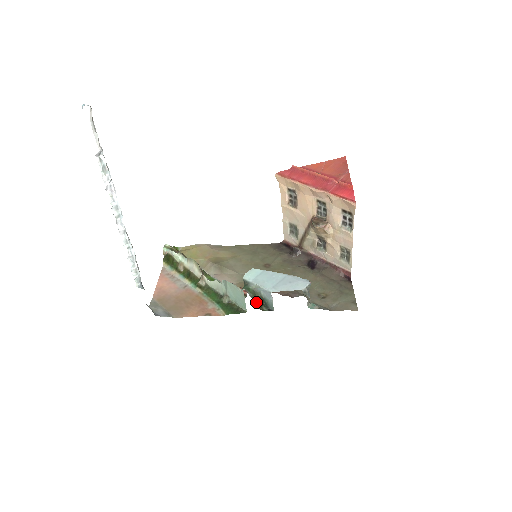
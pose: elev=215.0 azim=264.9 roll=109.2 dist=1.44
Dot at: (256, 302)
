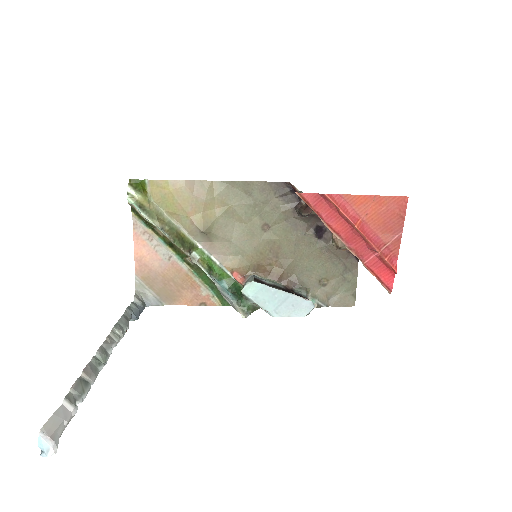
Dot at: (255, 310)
